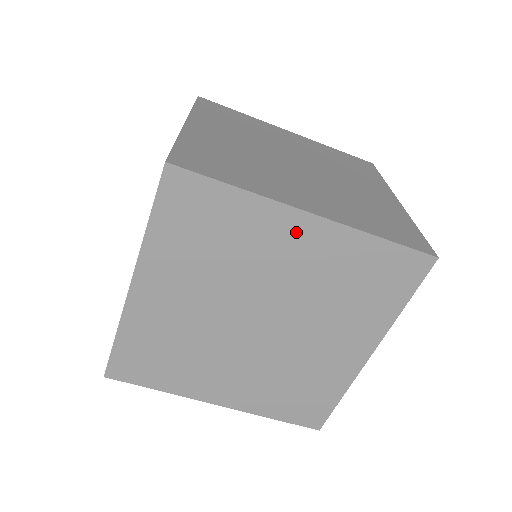
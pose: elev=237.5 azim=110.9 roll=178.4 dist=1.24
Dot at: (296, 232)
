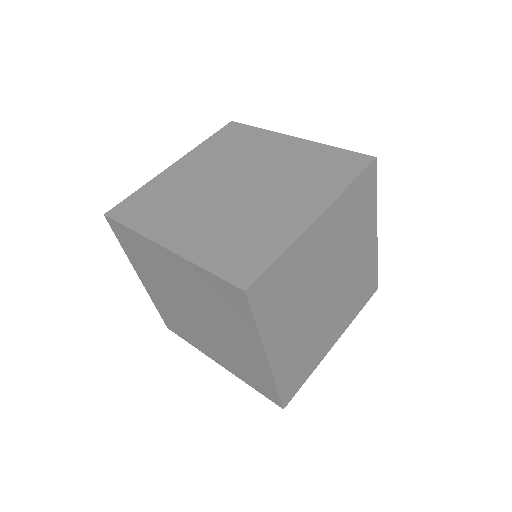
Dot at: (370, 239)
